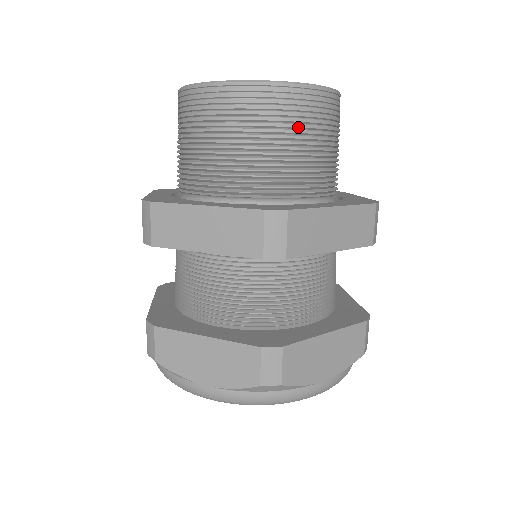
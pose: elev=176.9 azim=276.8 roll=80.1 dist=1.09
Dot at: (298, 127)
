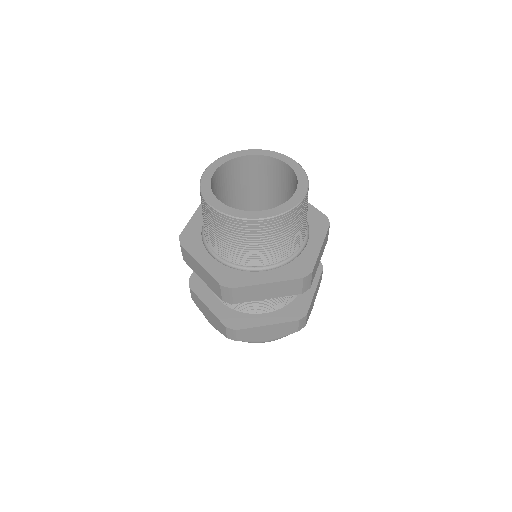
Dot at: (301, 219)
